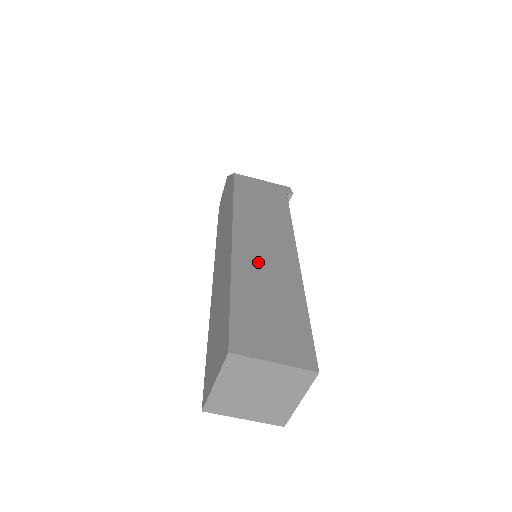
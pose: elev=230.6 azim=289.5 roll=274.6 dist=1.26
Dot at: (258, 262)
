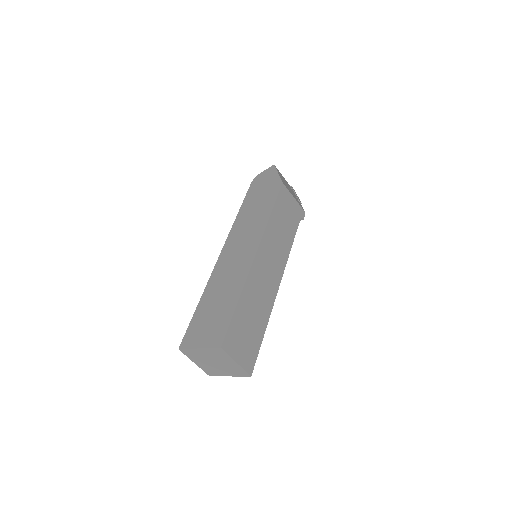
Dot at: (260, 282)
